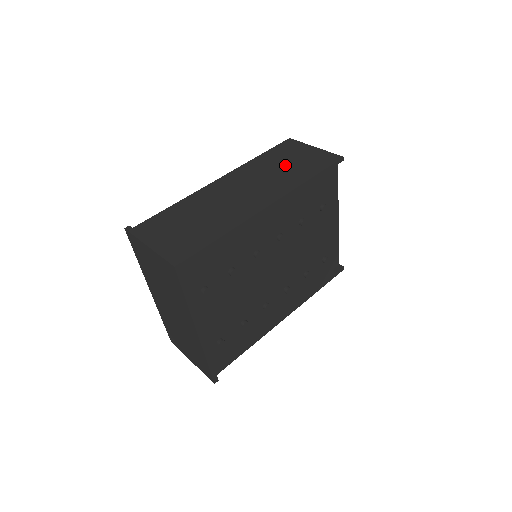
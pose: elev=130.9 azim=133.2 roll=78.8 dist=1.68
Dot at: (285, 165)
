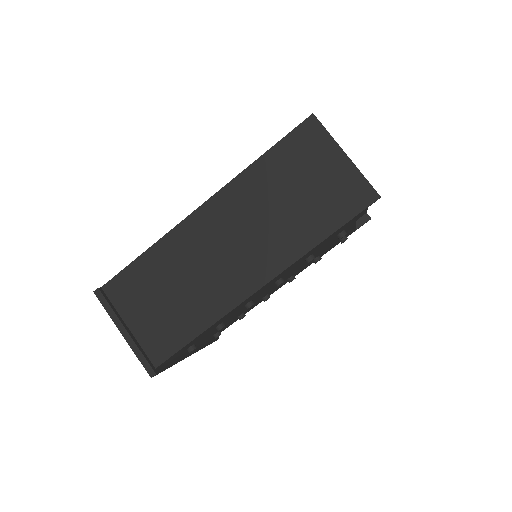
Dot at: (294, 196)
